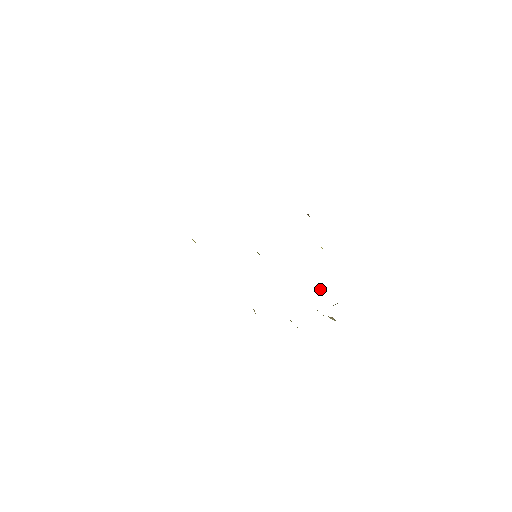
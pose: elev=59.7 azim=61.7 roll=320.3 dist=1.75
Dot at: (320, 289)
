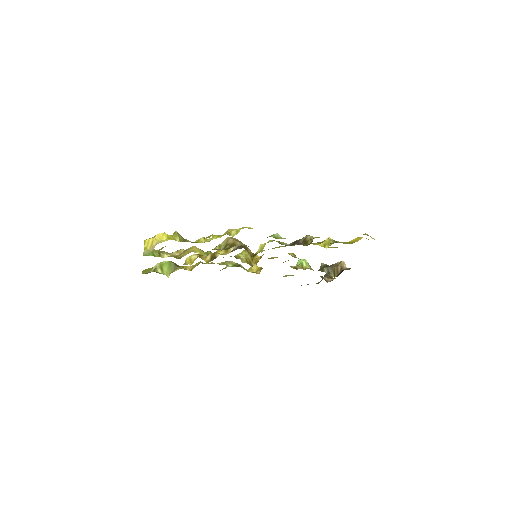
Dot at: occluded
